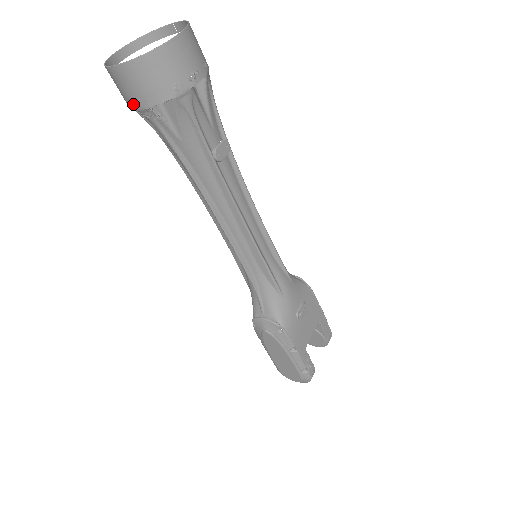
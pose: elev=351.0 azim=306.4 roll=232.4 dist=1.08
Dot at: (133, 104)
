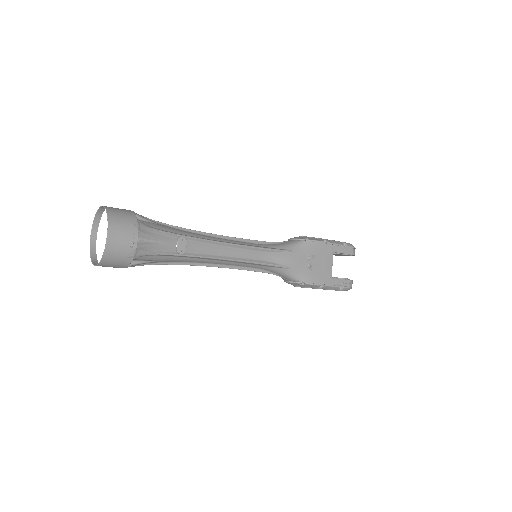
Dot at: occluded
